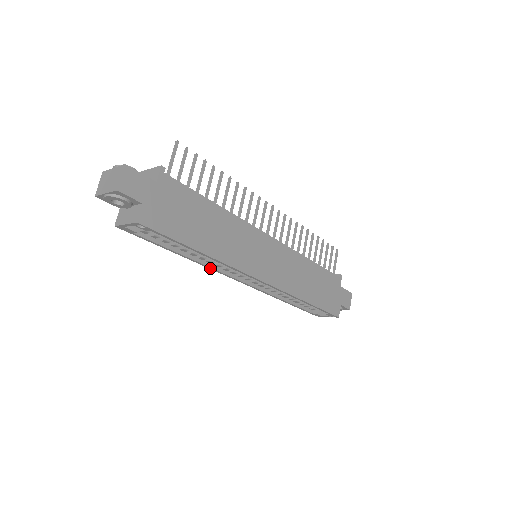
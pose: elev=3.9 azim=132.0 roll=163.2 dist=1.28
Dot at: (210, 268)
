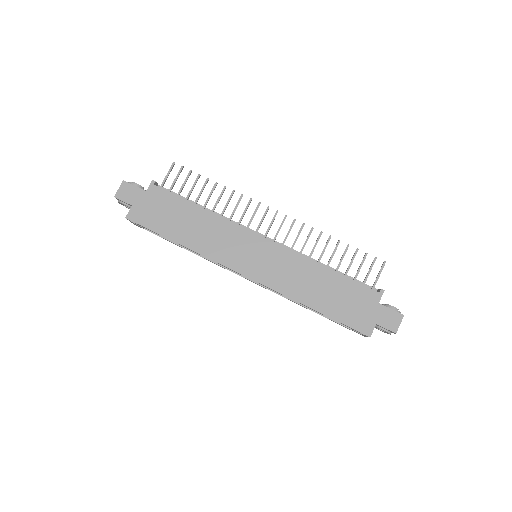
Dot at: occluded
